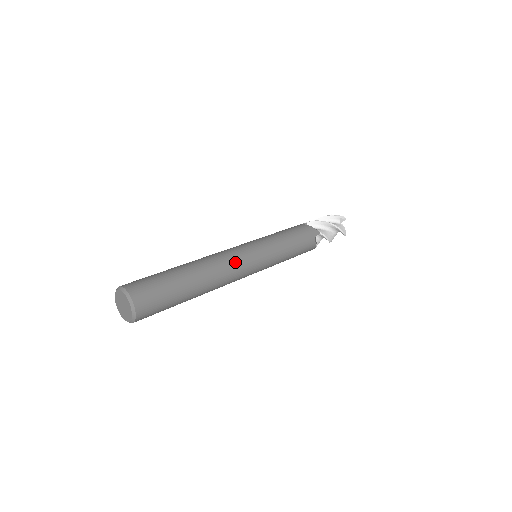
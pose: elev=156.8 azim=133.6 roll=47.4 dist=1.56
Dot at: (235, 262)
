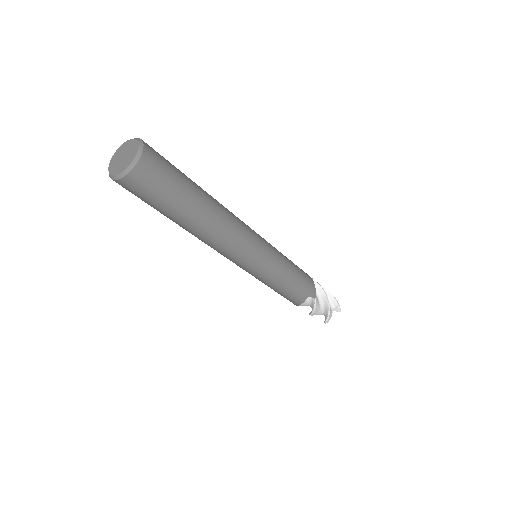
Dot at: occluded
